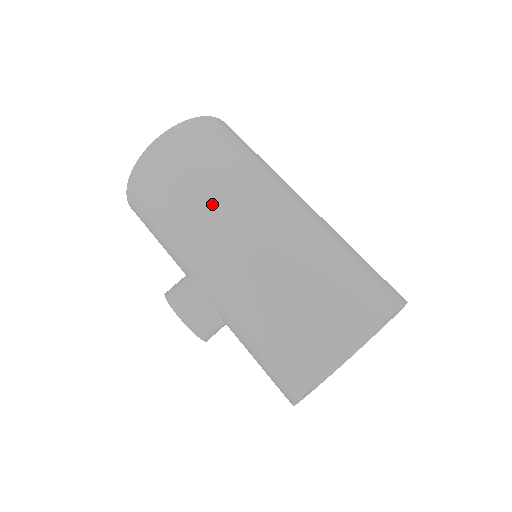
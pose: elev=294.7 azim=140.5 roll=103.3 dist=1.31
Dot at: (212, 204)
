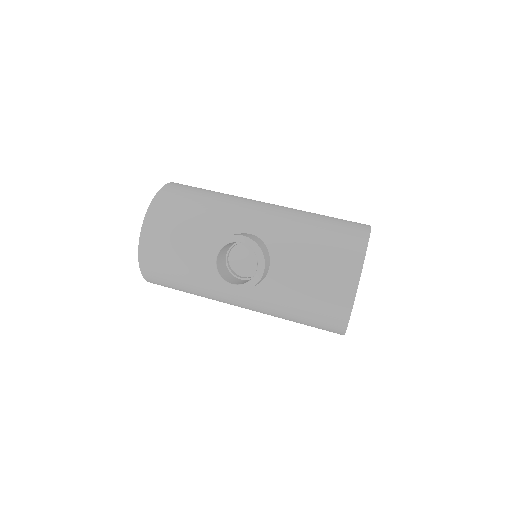
Dot at: (237, 196)
